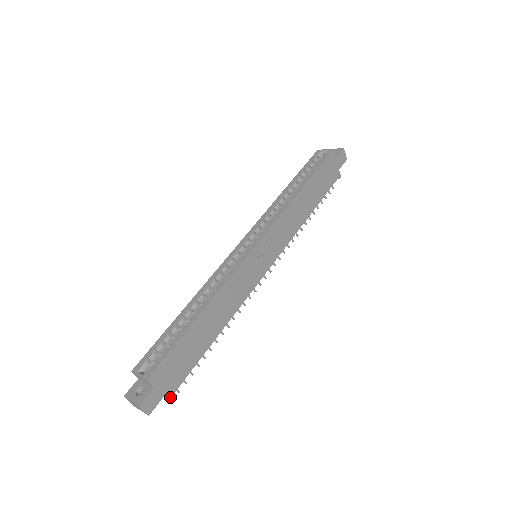
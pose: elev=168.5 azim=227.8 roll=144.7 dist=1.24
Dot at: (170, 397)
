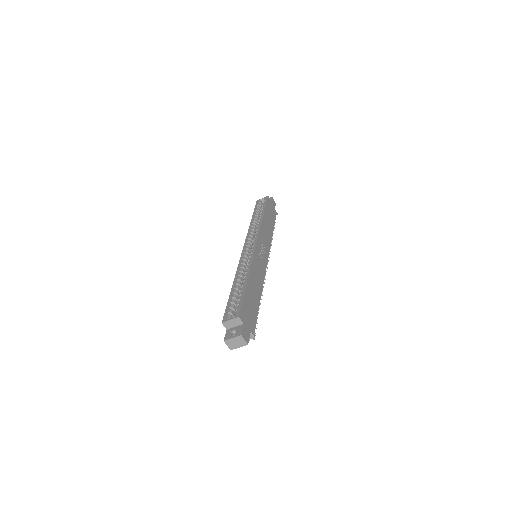
Dot at: (253, 335)
